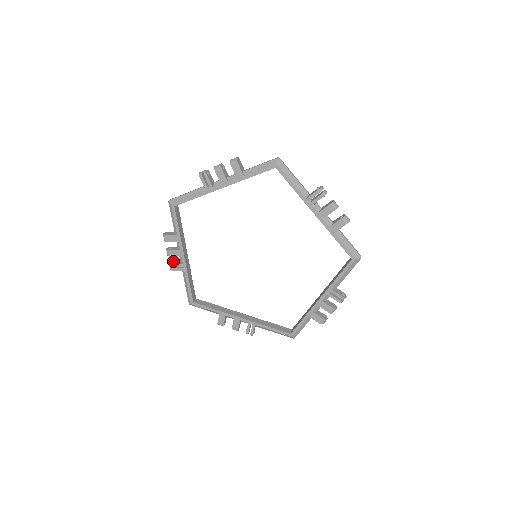
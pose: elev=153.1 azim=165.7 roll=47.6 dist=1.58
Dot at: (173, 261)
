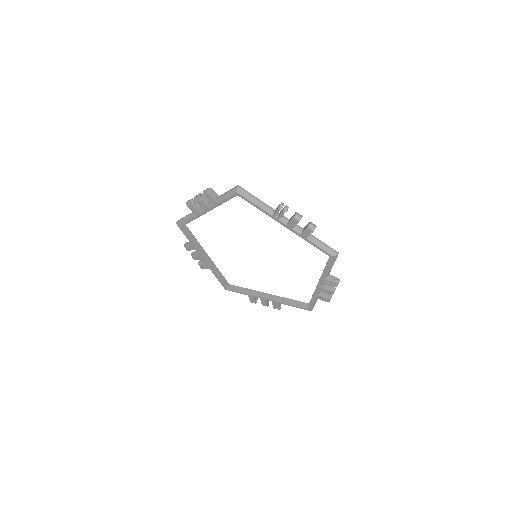
Dot at: (200, 262)
